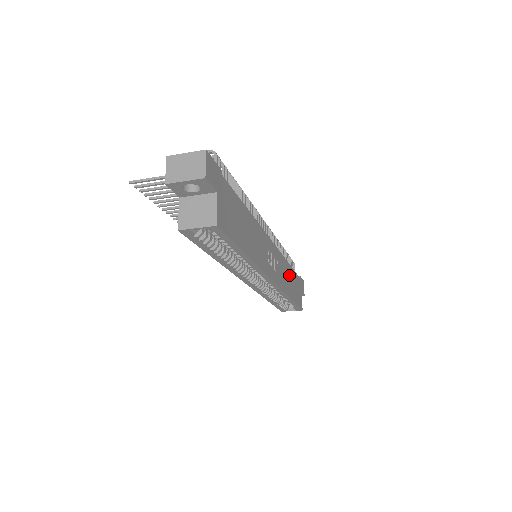
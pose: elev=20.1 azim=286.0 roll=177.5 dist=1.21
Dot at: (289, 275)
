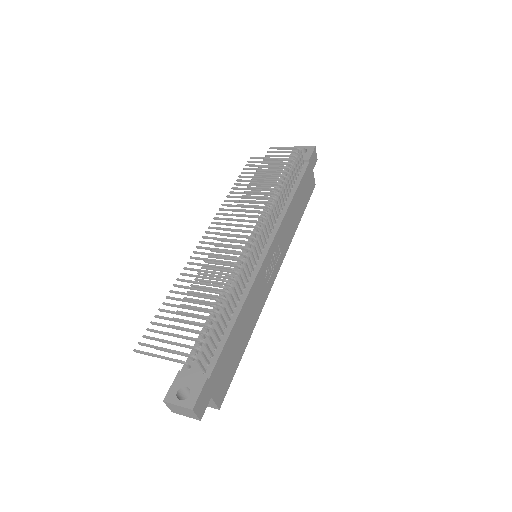
Dot at: (294, 209)
